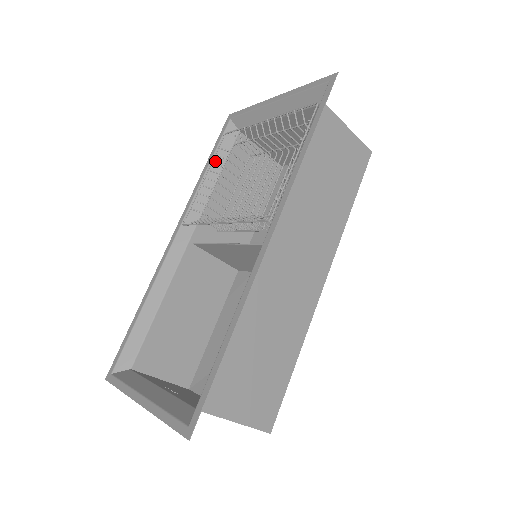
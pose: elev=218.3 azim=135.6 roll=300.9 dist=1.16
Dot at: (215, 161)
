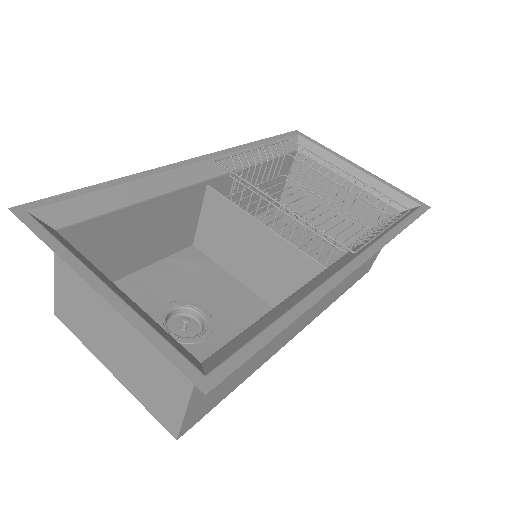
Dot at: (270, 147)
